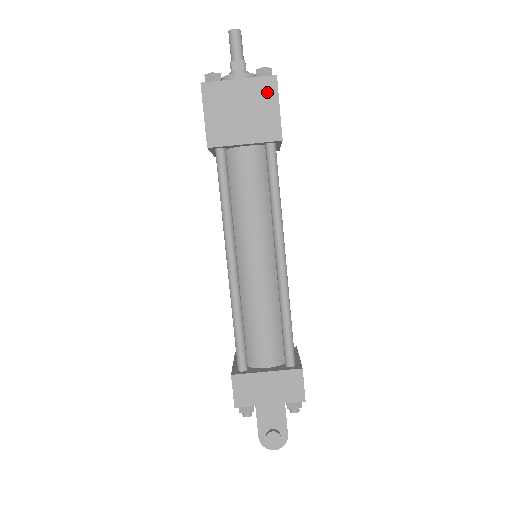
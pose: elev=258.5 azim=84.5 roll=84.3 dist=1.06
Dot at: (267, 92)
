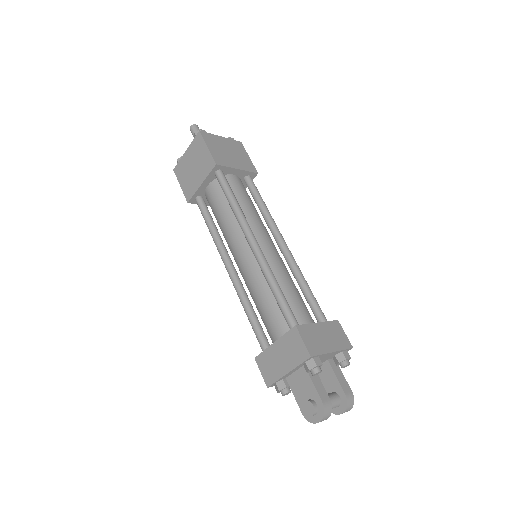
Dot at: (199, 144)
